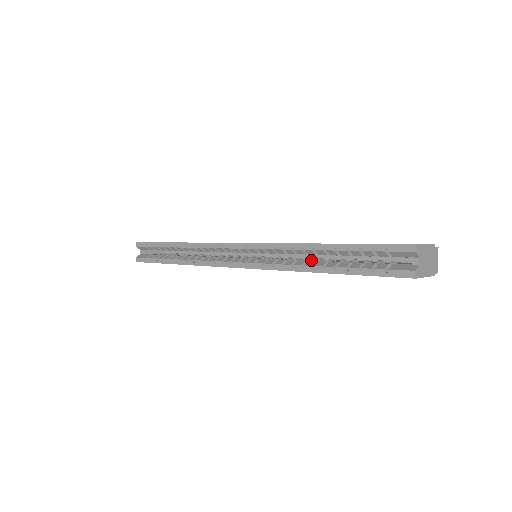
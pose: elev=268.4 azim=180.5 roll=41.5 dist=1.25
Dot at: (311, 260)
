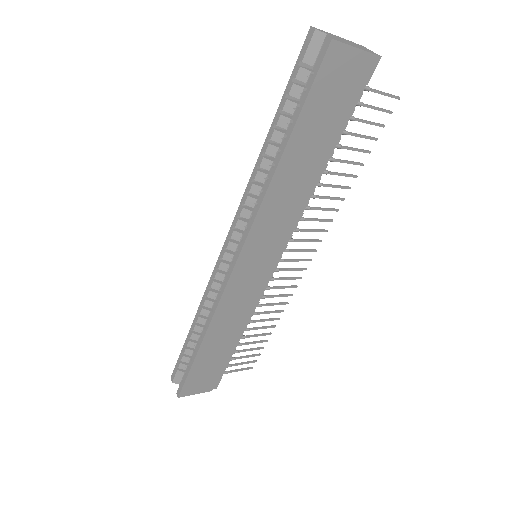
Dot at: occluded
